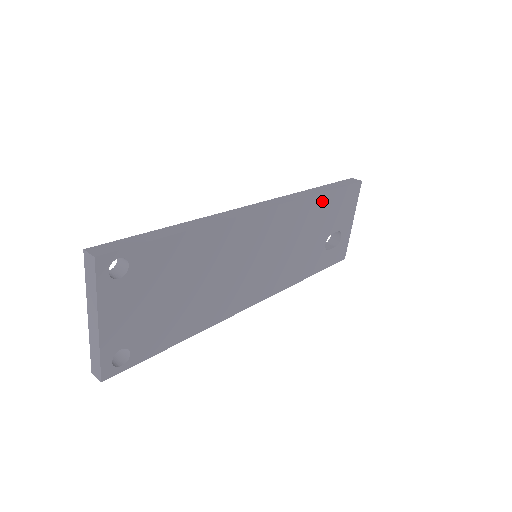
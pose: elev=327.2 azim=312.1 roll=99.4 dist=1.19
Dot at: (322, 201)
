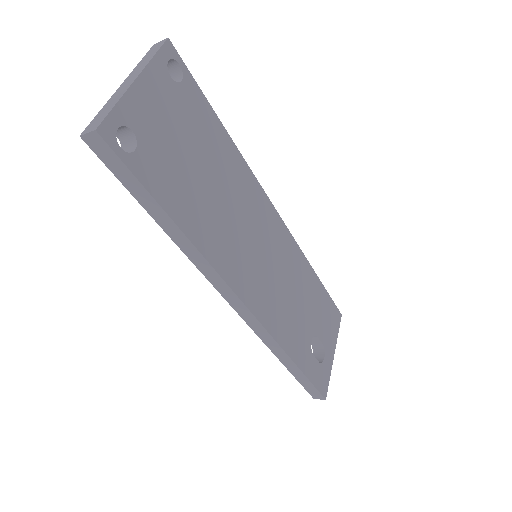
Dot at: (313, 281)
